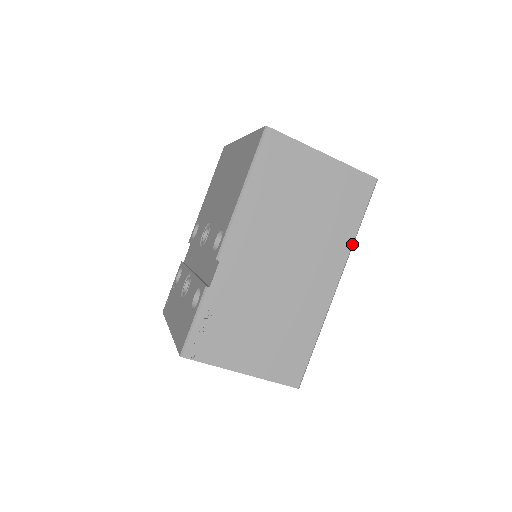
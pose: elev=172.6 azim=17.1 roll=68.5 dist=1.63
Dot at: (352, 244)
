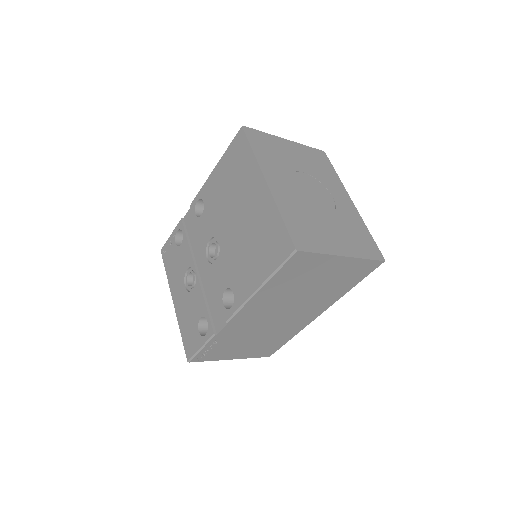
Dot at: (342, 296)
